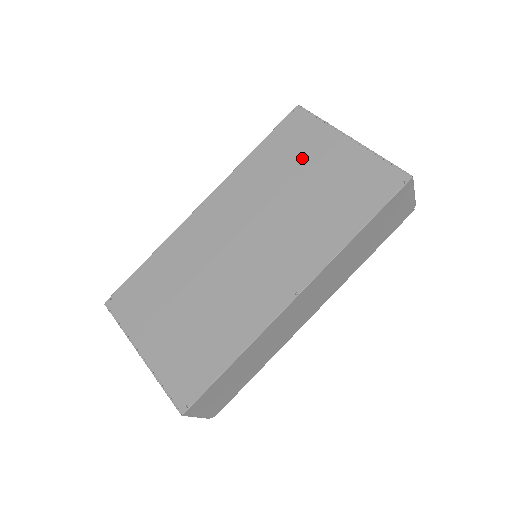
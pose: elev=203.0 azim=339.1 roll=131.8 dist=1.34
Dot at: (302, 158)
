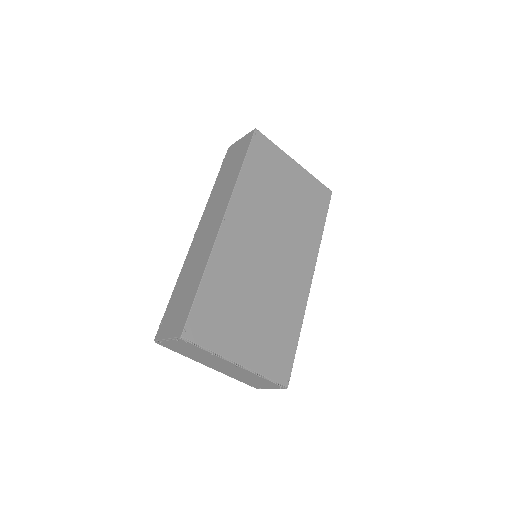
Dot at: (277, 177)
